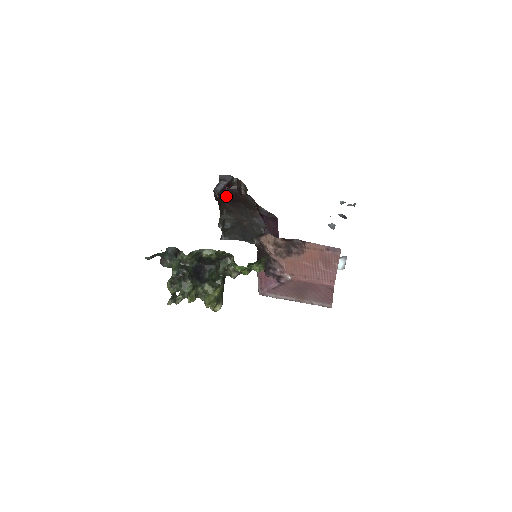
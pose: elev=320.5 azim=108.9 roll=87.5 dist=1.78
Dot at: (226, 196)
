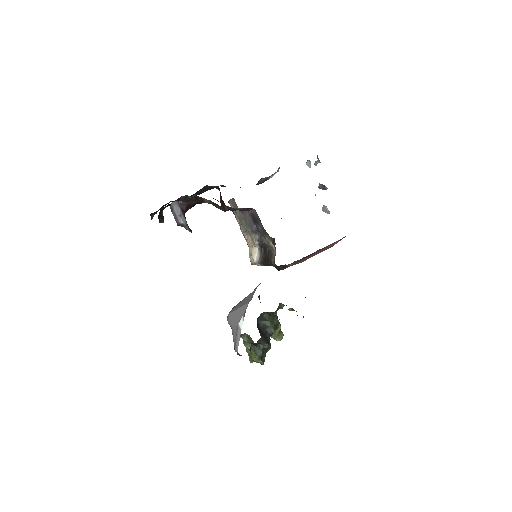
Dot at: occluded
